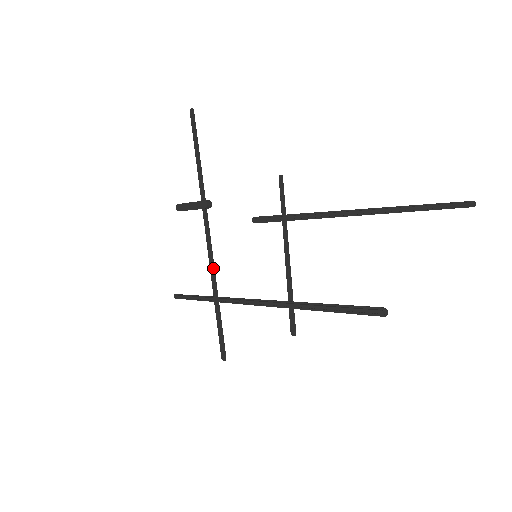
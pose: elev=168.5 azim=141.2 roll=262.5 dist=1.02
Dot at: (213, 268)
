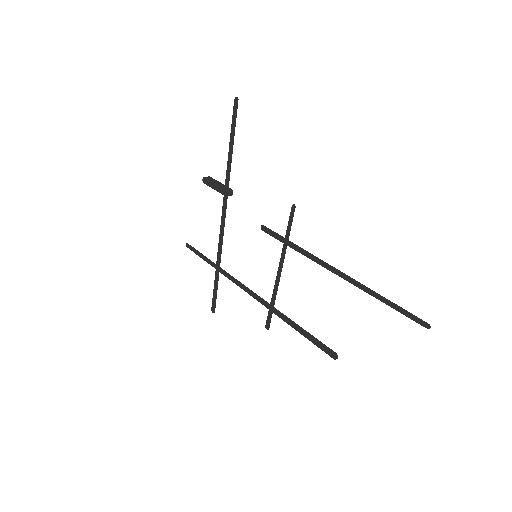
Dot at: (221, 243)
